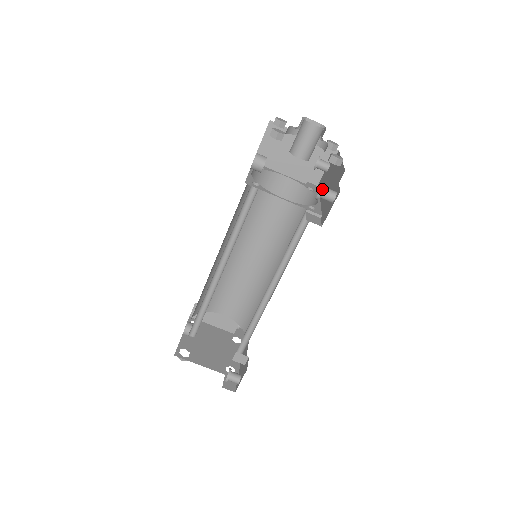
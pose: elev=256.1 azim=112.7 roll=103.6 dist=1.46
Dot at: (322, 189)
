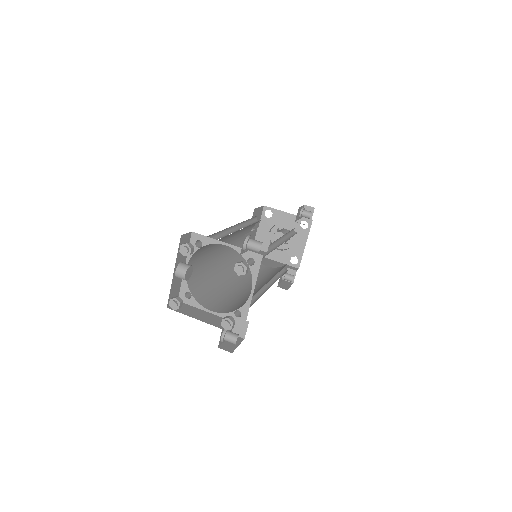
Dot at: (304, 208)
